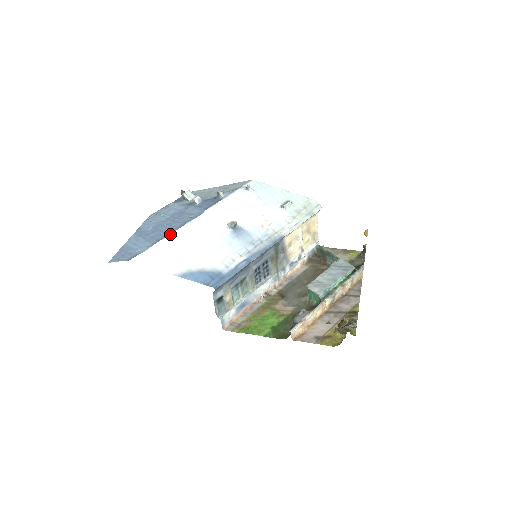
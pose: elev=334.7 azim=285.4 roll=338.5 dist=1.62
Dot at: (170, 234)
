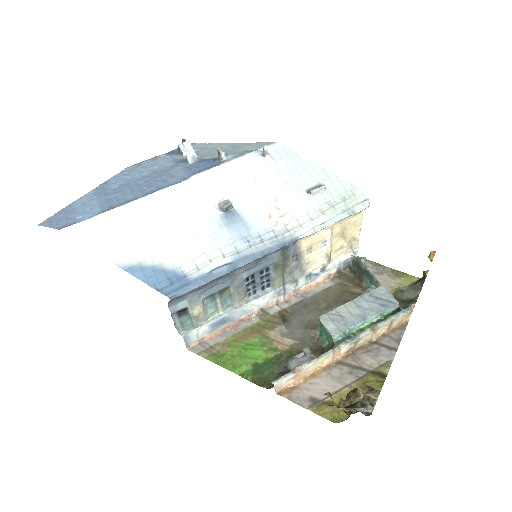
Dot at: (130, 201)
